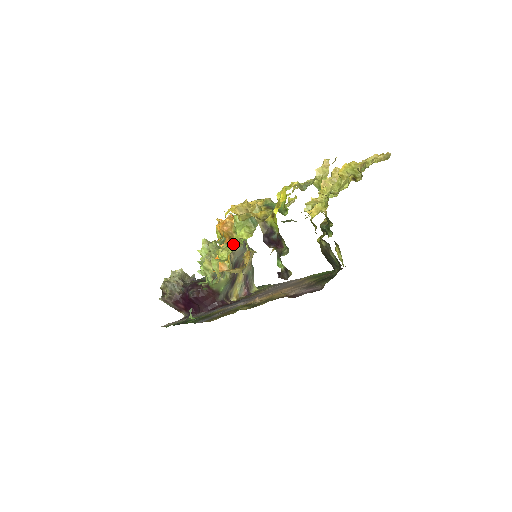
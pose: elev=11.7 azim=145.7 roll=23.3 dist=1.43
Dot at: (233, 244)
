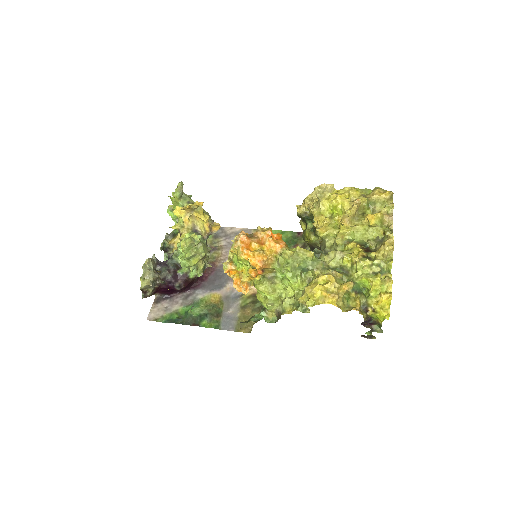
Dot at: (276, 281)
